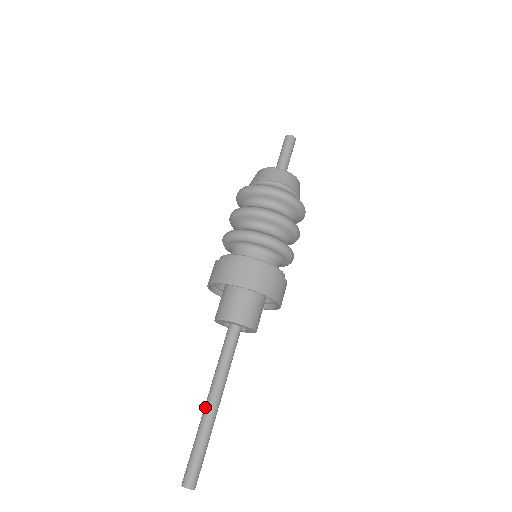
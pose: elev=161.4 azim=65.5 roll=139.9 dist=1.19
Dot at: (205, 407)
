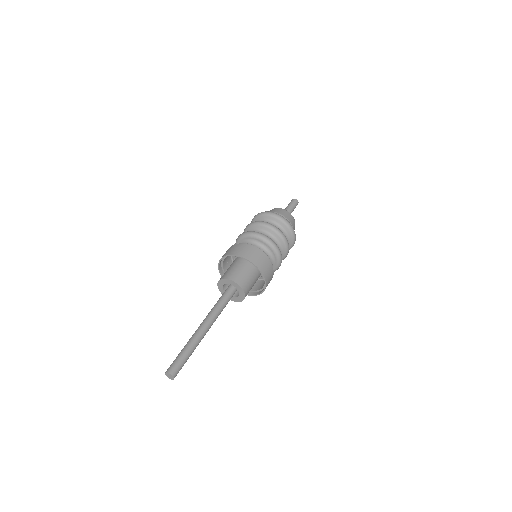
Dot at: (196, 331)
